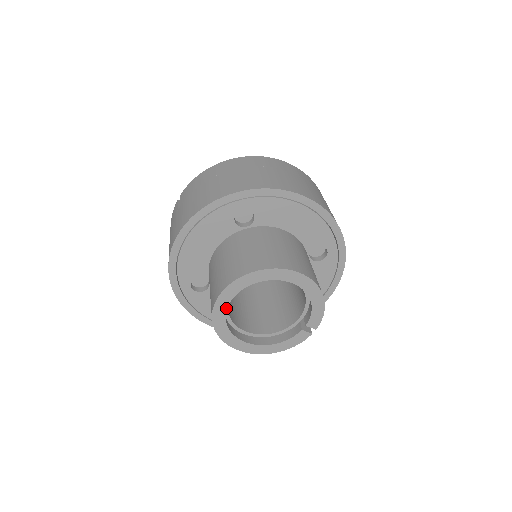
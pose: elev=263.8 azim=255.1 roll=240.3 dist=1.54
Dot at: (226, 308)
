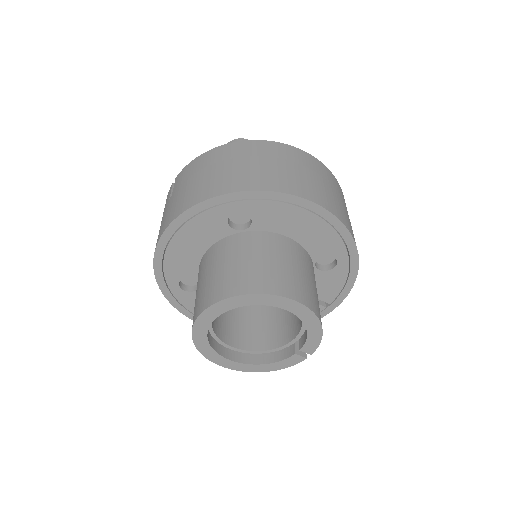
Dot at: (208, 328)
